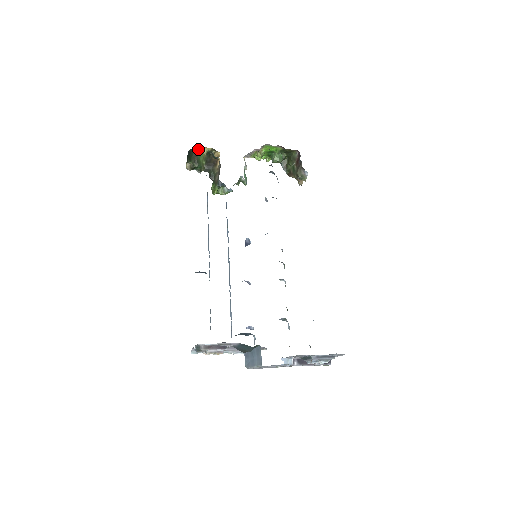
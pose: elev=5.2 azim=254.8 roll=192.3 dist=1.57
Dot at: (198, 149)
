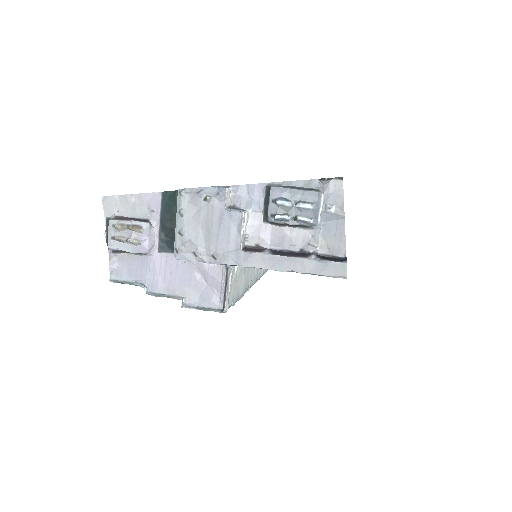
Dot at: occluded
